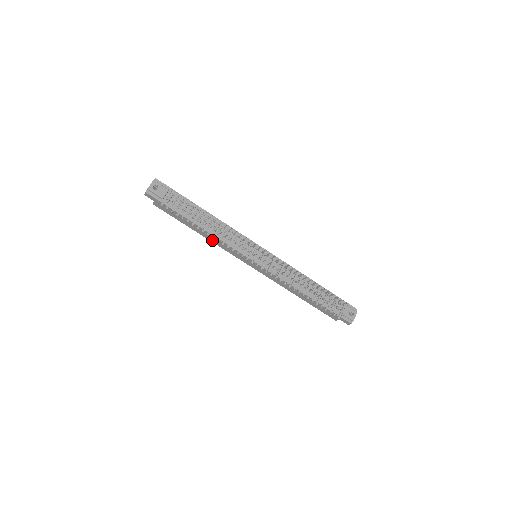
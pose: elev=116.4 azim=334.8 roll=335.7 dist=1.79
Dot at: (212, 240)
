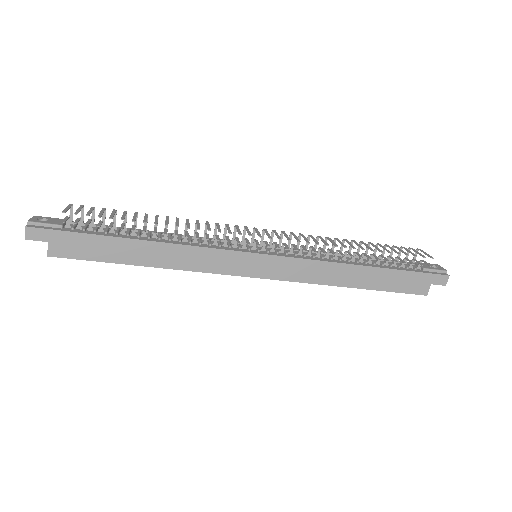
Dot at: (177, 263)
